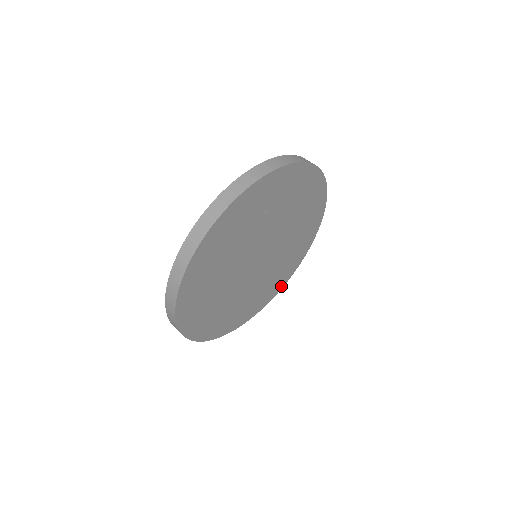
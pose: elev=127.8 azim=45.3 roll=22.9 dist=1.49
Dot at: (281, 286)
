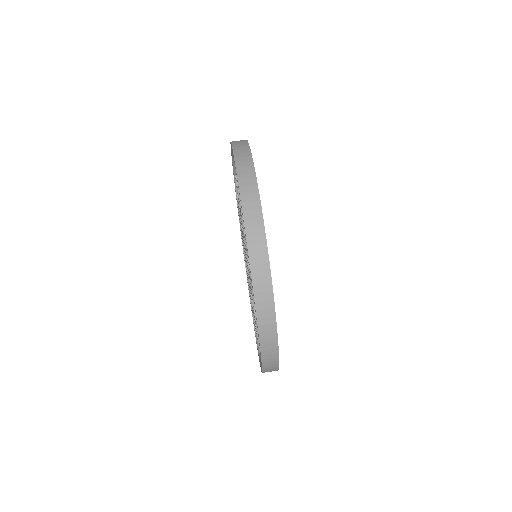
Dot at: occluded
